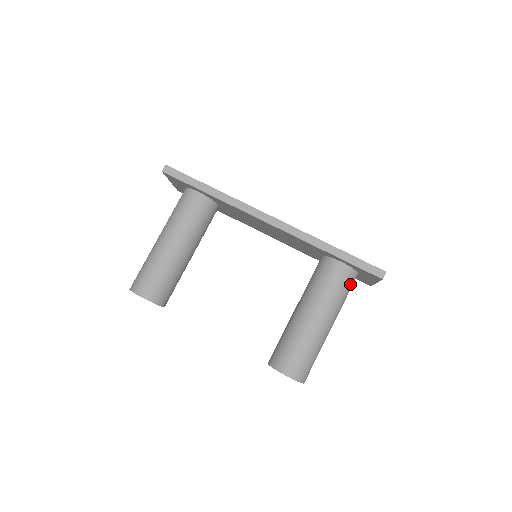
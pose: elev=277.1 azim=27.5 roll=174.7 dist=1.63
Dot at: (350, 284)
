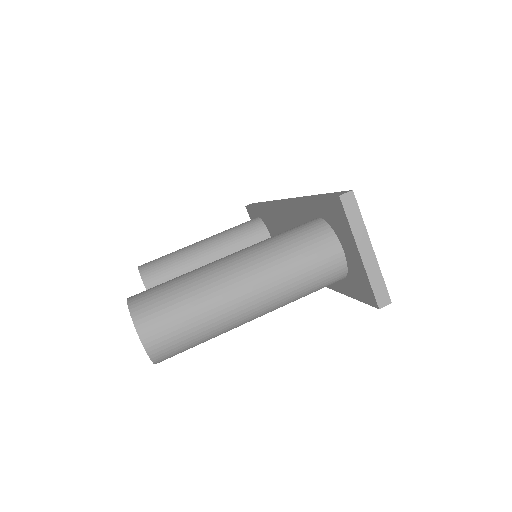
Dot at: (313, 243)
